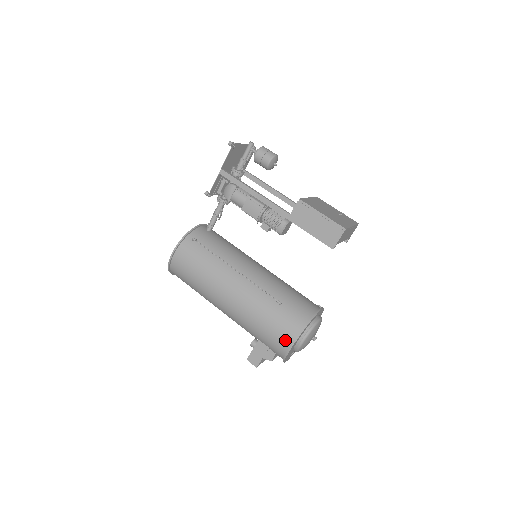
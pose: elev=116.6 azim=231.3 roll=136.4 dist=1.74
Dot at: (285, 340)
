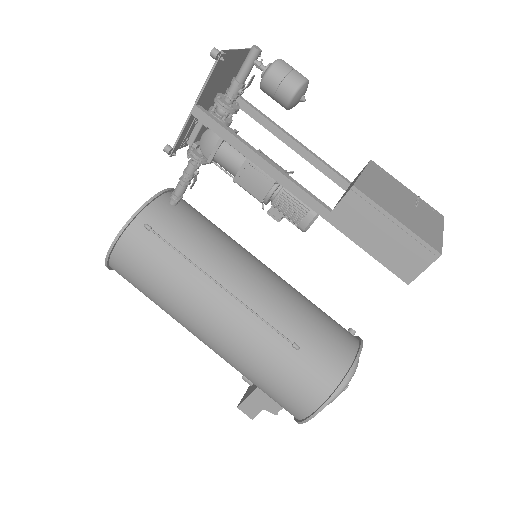
Dot at: (303, 404)
